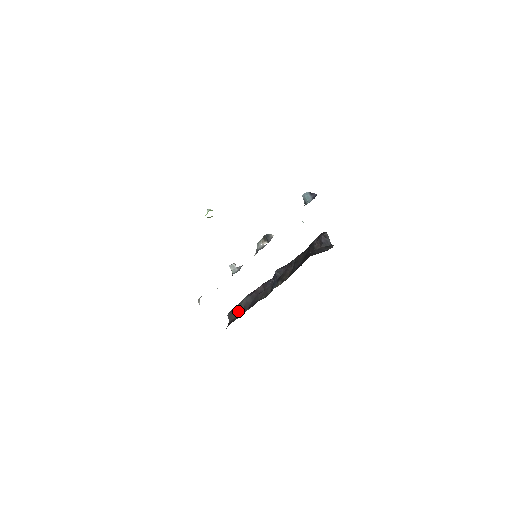
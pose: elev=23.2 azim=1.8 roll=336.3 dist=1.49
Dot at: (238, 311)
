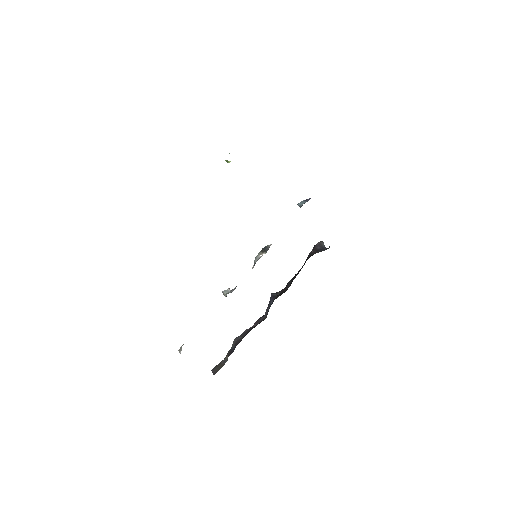
Dot at: (226, 359)
